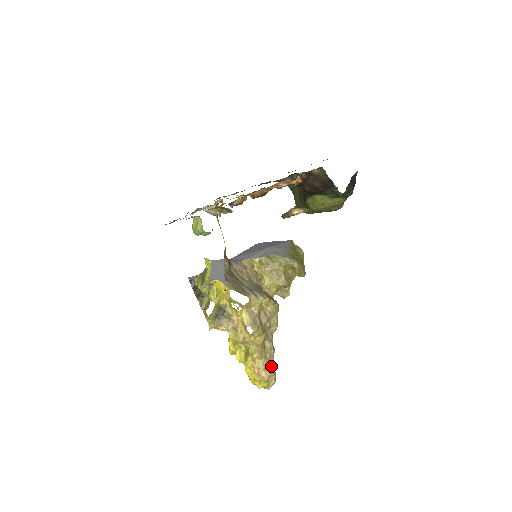
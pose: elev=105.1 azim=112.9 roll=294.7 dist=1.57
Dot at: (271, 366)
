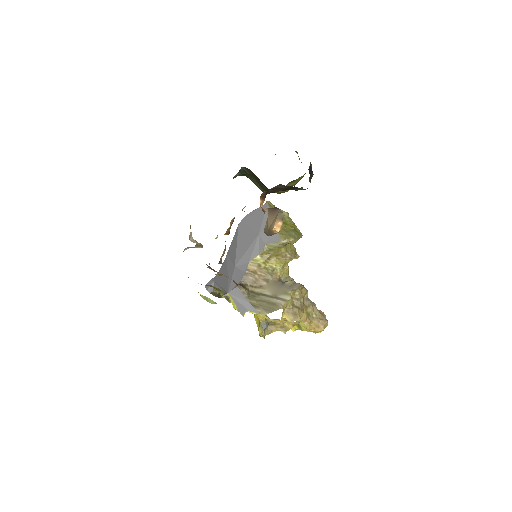
Dot at: (321, 319)
